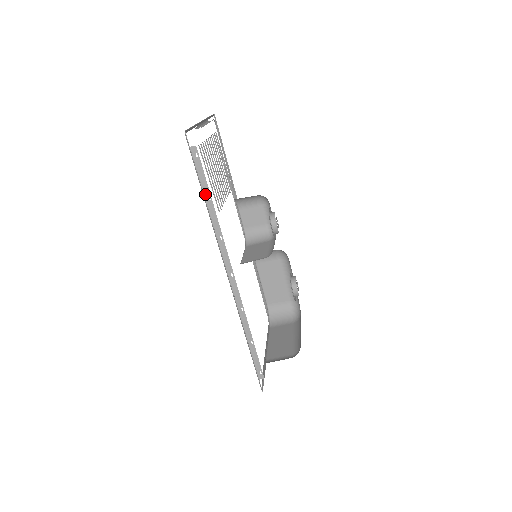
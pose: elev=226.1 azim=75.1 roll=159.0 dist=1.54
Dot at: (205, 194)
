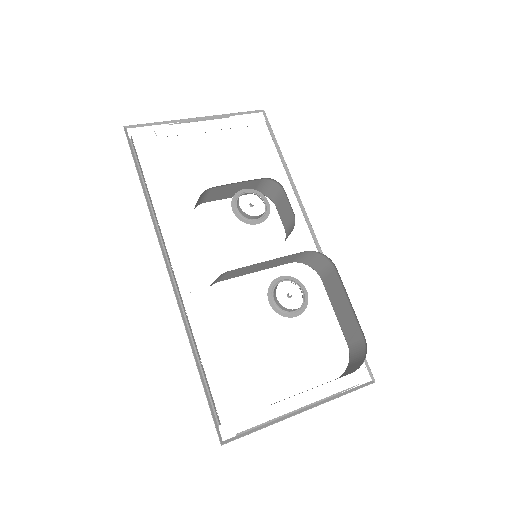
Dot at: (144, 181)
